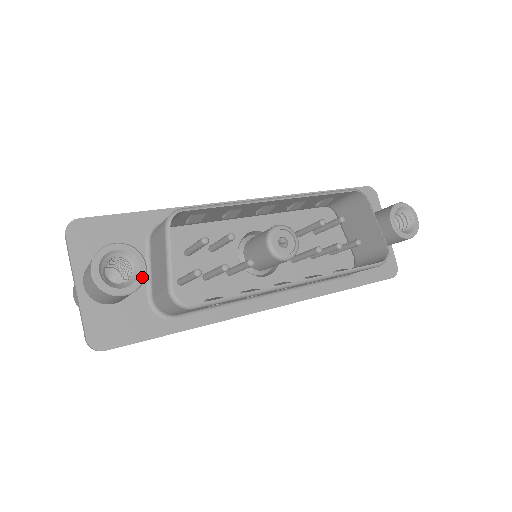
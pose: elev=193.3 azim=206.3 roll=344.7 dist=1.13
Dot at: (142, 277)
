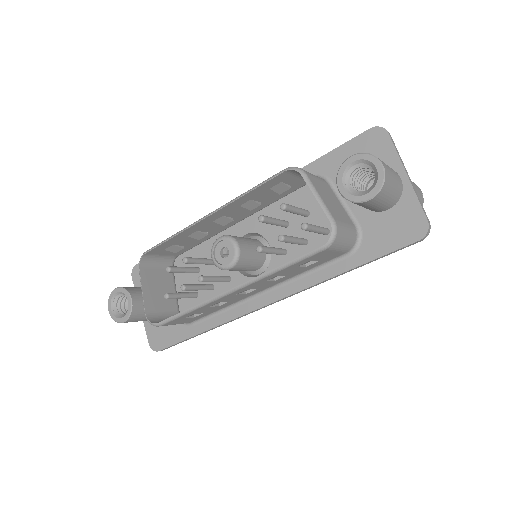
Dot at: (130, 308)
